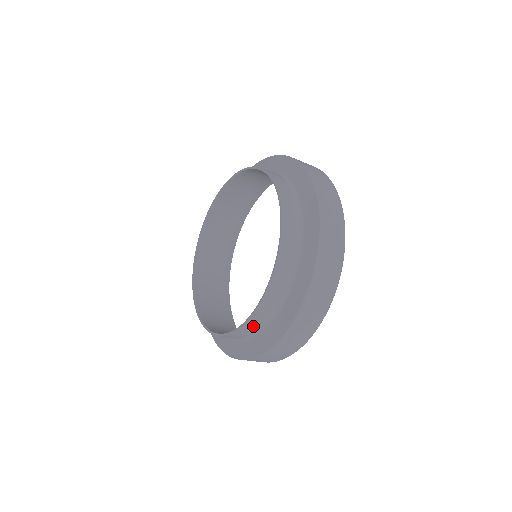
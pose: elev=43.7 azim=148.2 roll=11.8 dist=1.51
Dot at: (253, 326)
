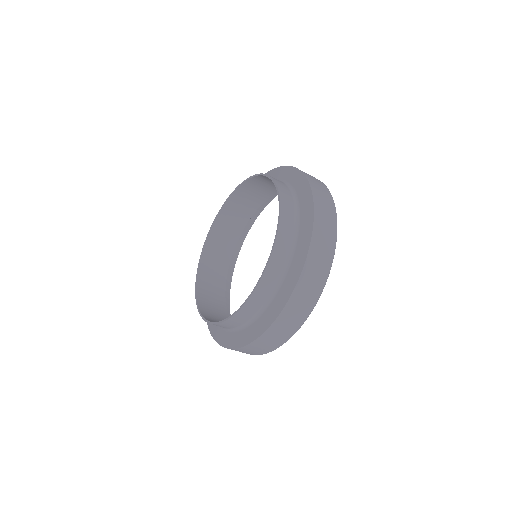
Dot at: occluded
